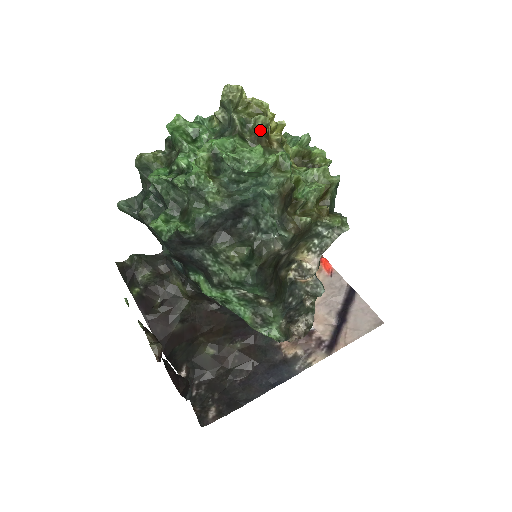
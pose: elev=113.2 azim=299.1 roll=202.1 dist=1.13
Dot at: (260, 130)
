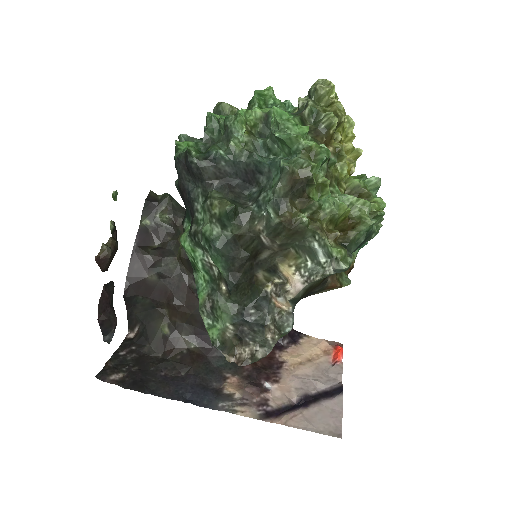
Dot at: (324, 125)
